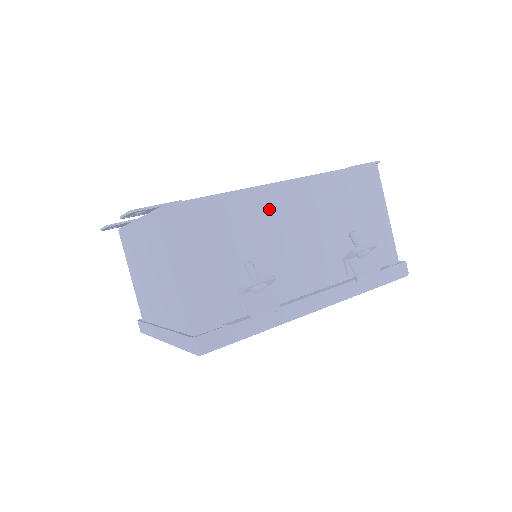
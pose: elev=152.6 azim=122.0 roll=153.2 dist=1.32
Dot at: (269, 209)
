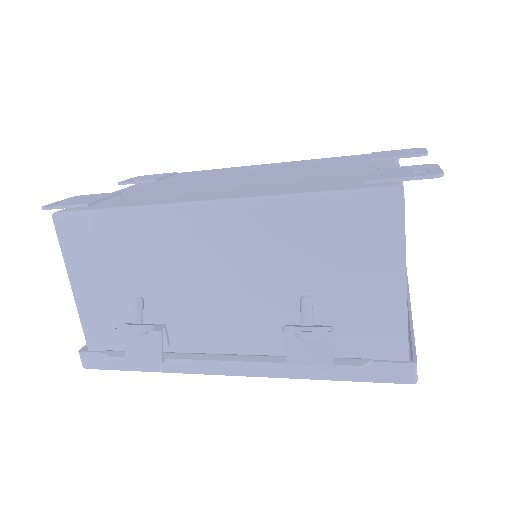
Dot at: (176, 237)
